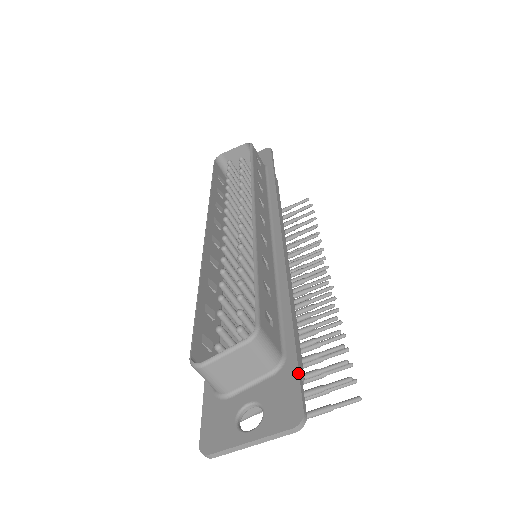
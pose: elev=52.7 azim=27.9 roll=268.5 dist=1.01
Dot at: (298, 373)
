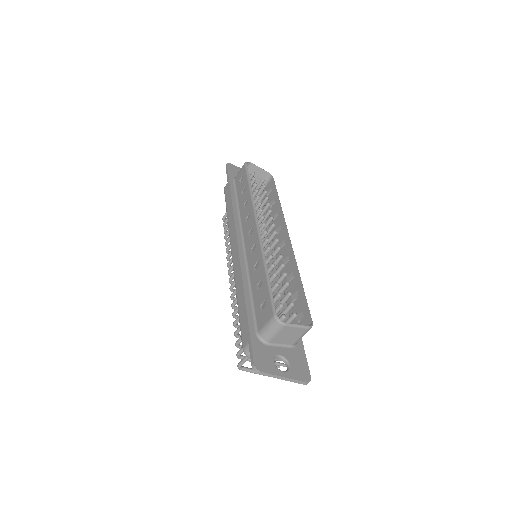
Dot at: occluded
